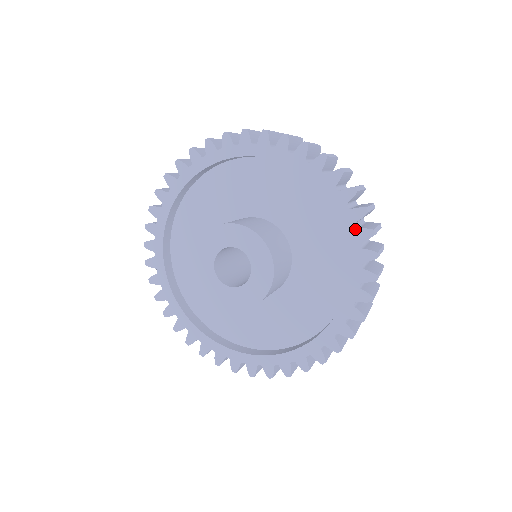
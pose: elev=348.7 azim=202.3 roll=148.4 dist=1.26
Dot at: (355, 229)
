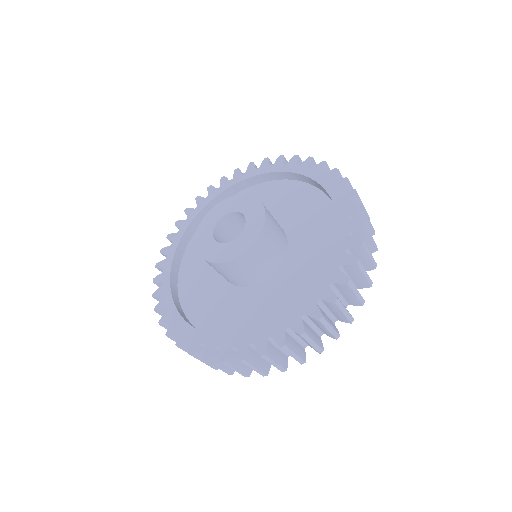
Dot at: (322, 176)
